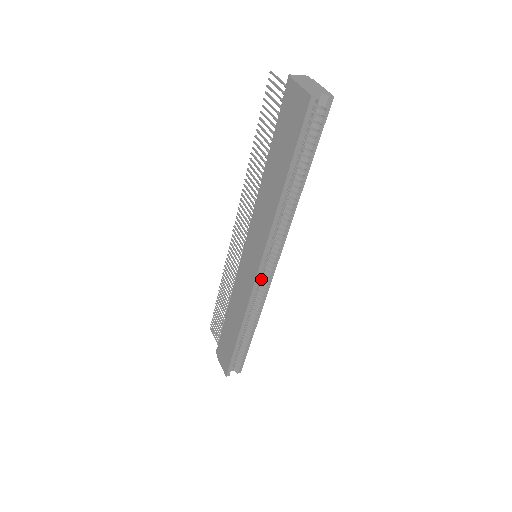
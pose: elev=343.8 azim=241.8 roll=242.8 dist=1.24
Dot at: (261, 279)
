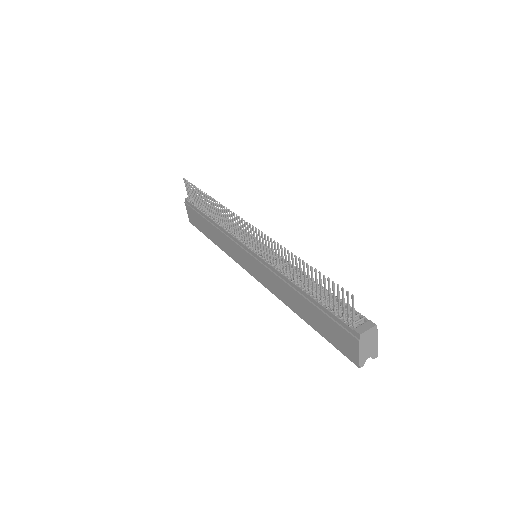
Dot at: occluded
